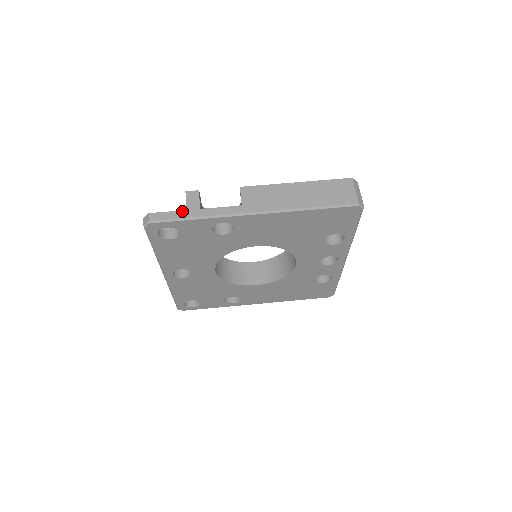
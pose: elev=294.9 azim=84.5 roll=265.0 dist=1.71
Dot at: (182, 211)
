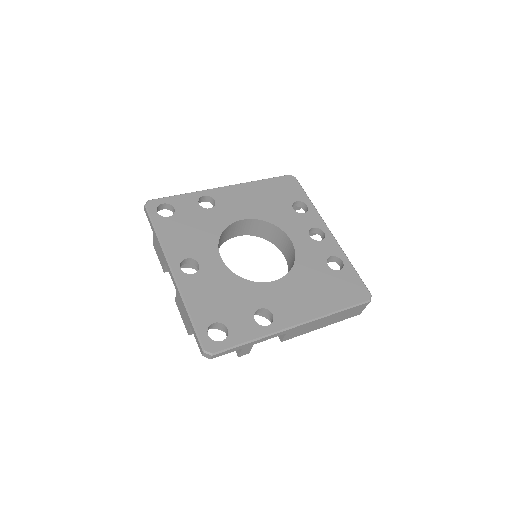
Dot at: occluded
